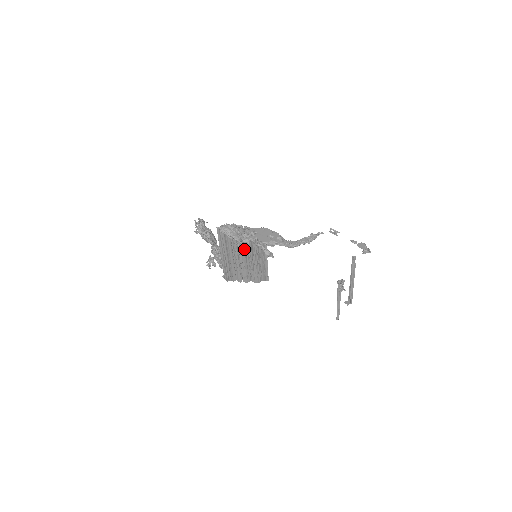
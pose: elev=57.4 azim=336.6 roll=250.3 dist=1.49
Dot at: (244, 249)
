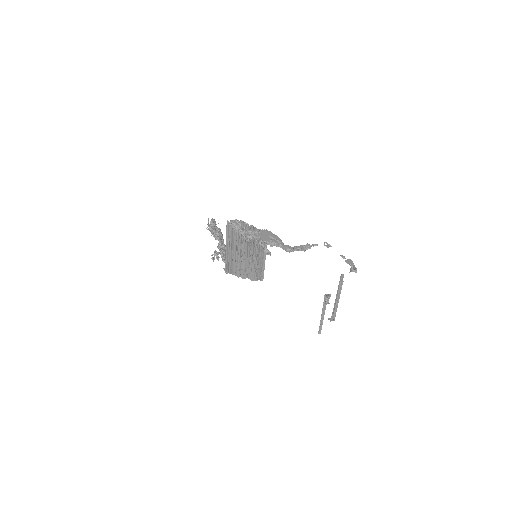
Dot at: (247, 246)
